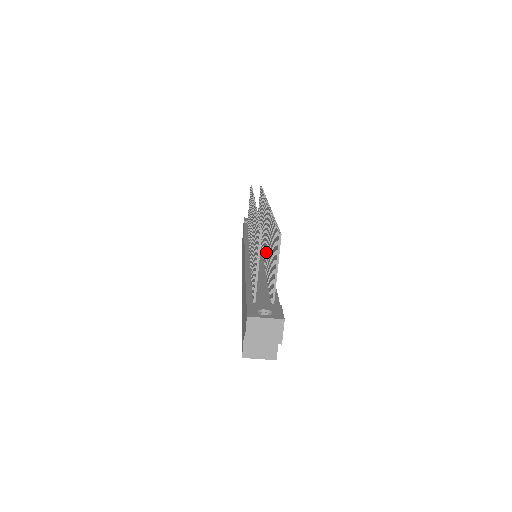
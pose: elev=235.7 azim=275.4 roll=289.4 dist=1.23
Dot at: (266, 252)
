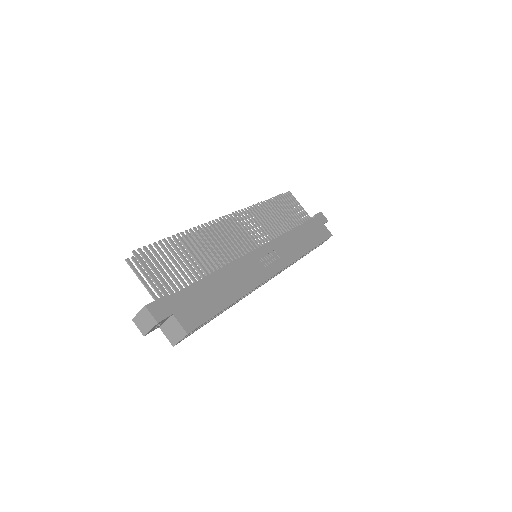
Dot at: (218, 255)
